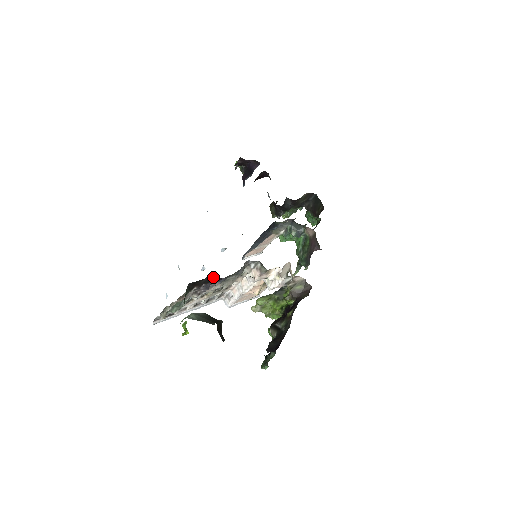
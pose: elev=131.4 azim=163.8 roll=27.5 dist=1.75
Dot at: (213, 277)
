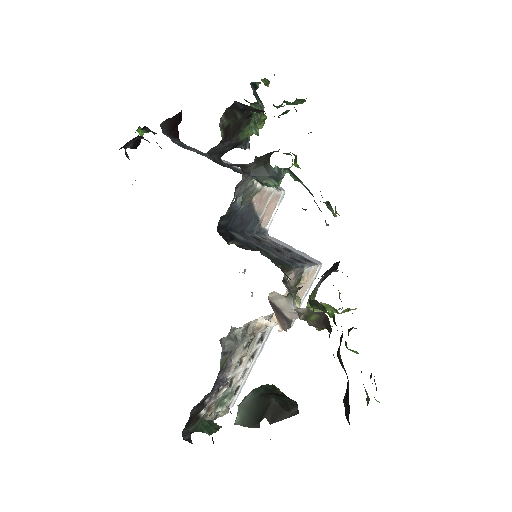
Dot at: (197, 404)
